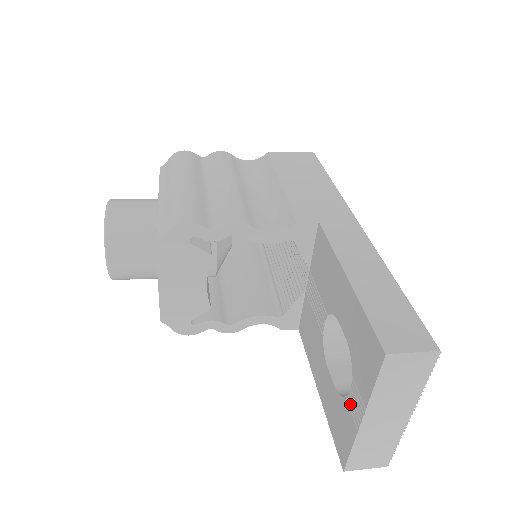
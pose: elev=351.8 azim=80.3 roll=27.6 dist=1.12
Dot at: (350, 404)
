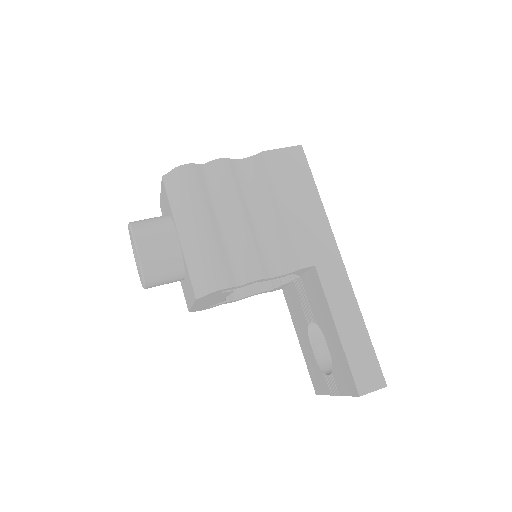
Dot at: (327, 380)
